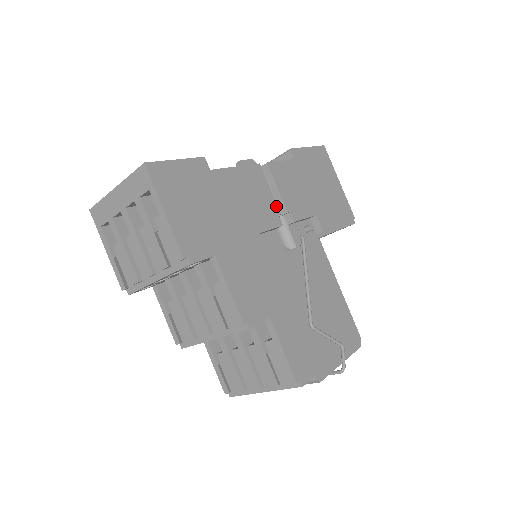
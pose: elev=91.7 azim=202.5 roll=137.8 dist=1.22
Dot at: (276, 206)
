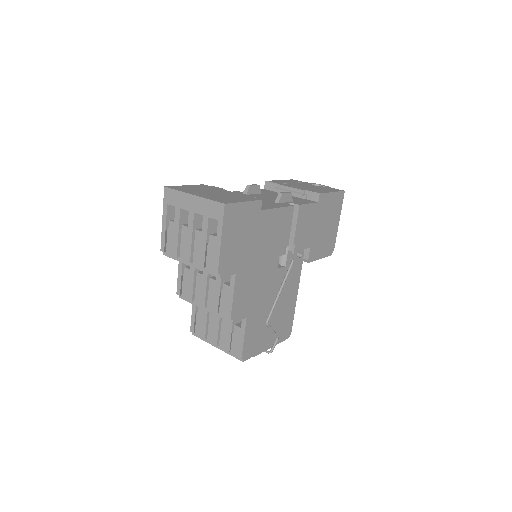
Dot at: (288, 239)
